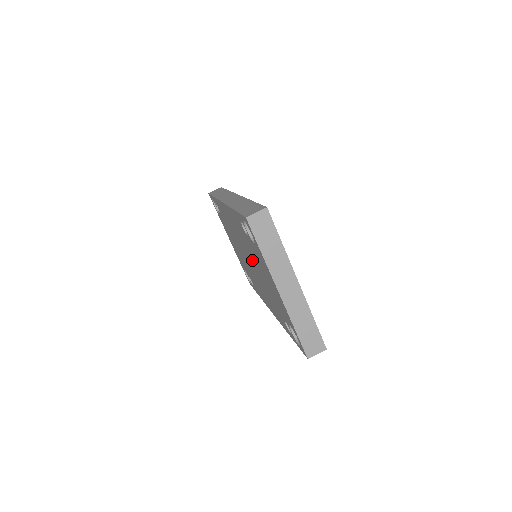
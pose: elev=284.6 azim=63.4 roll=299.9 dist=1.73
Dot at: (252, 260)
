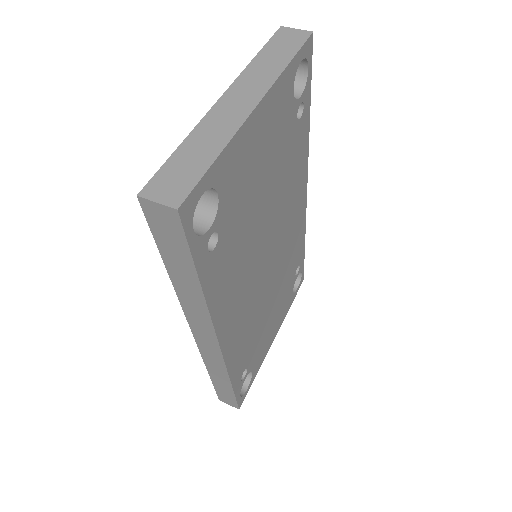
Dot at: occluded
